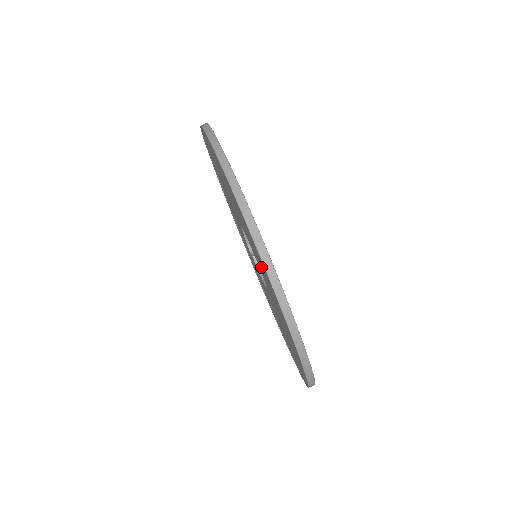
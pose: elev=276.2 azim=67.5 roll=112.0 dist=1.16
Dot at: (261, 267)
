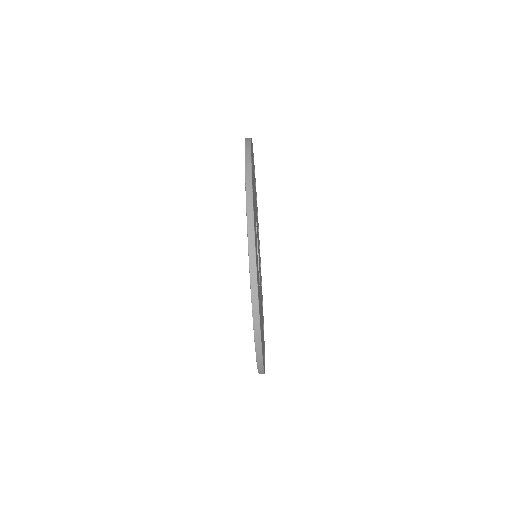
Dot at: occluded
